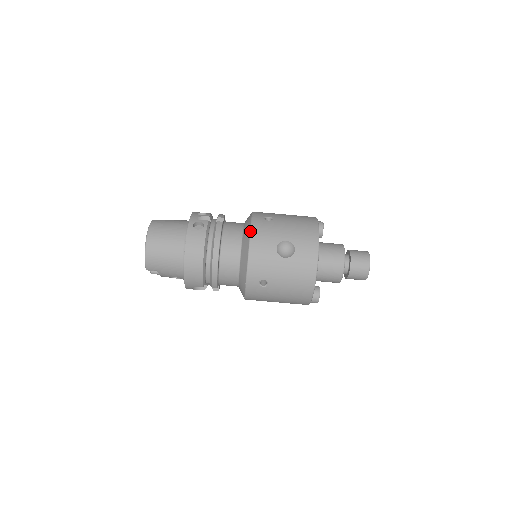
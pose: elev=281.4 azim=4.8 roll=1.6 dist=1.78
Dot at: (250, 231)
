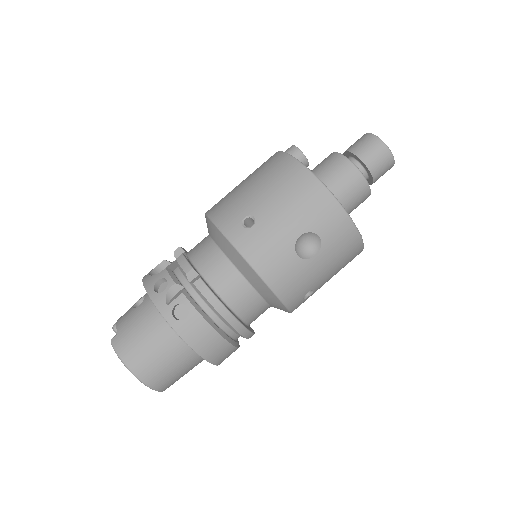
Dot at: (249, 265)
